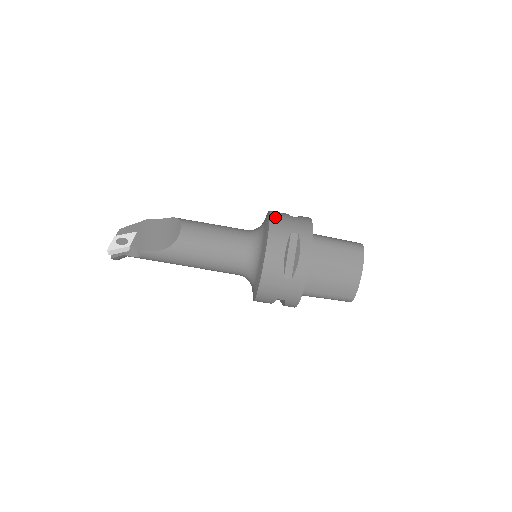
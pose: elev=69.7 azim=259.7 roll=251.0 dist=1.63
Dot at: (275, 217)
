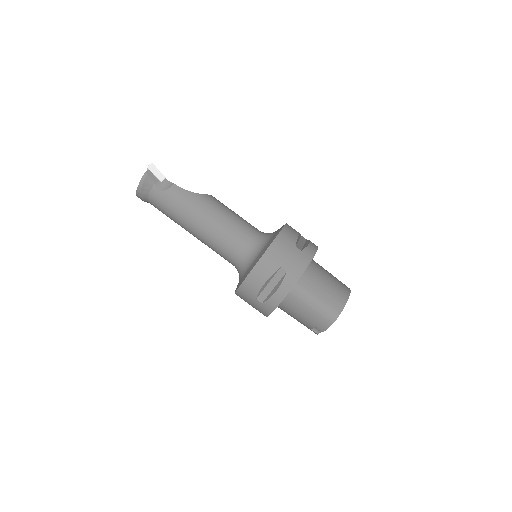
Dot at: occluded
